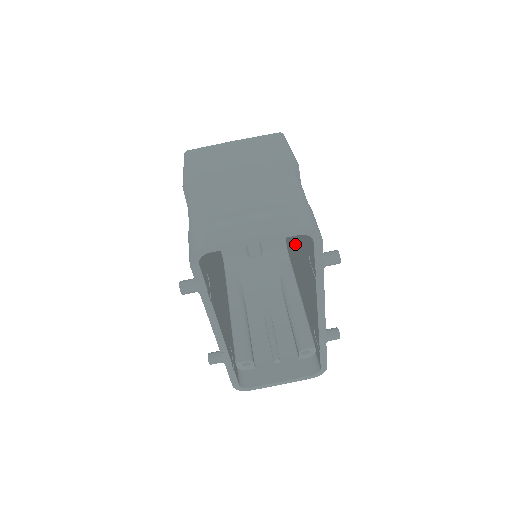
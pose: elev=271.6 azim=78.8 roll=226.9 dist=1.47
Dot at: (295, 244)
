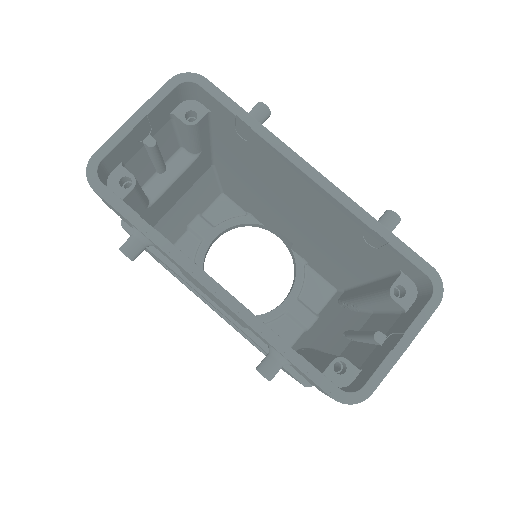
Dot at: (286, 217)
